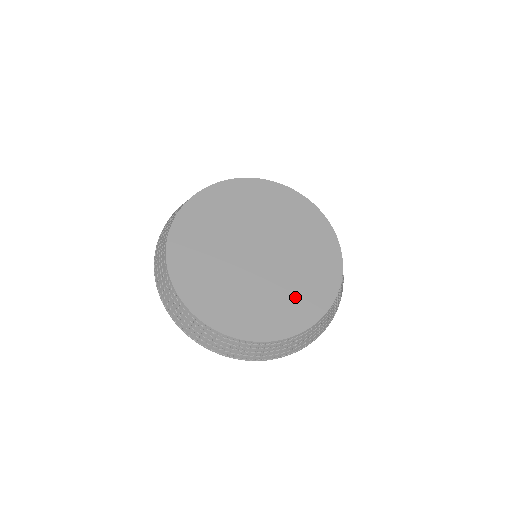
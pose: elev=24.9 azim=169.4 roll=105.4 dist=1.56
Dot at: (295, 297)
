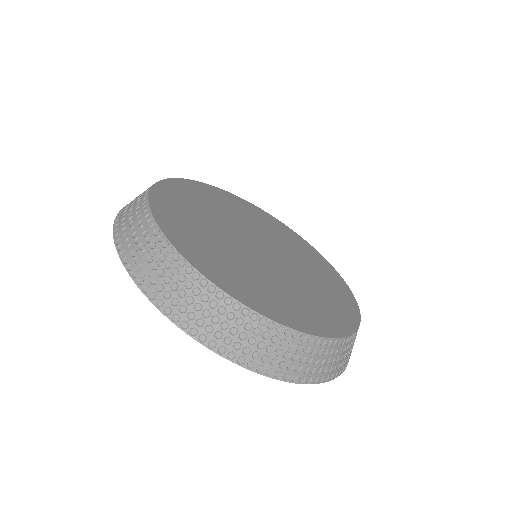
Dot at: (323, 298)
